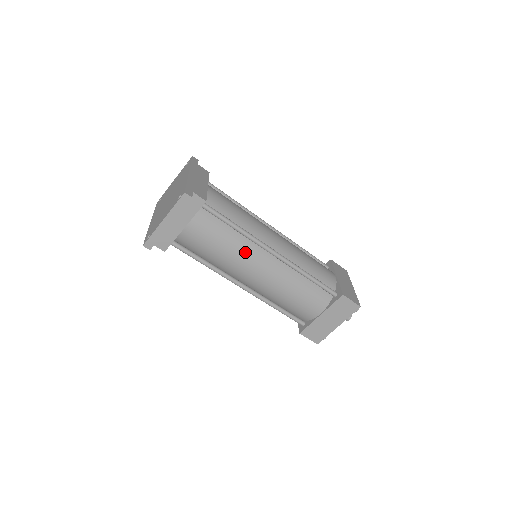
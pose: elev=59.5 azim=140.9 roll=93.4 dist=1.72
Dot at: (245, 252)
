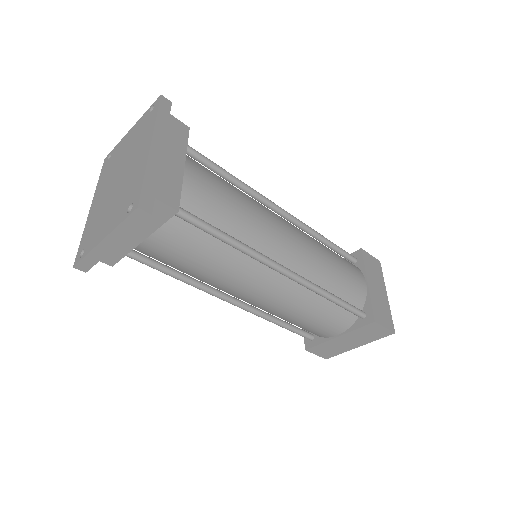
Dot at: (240, 271)
